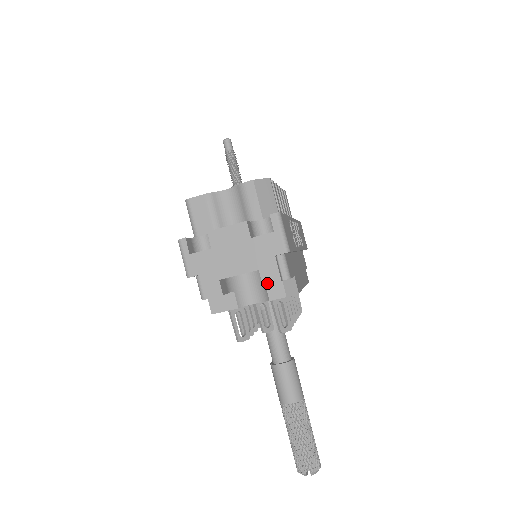
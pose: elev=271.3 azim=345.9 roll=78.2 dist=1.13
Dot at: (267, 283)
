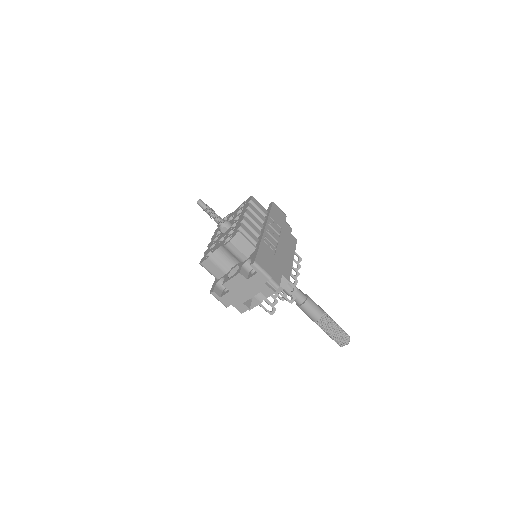
Dot at: (268, 296)
